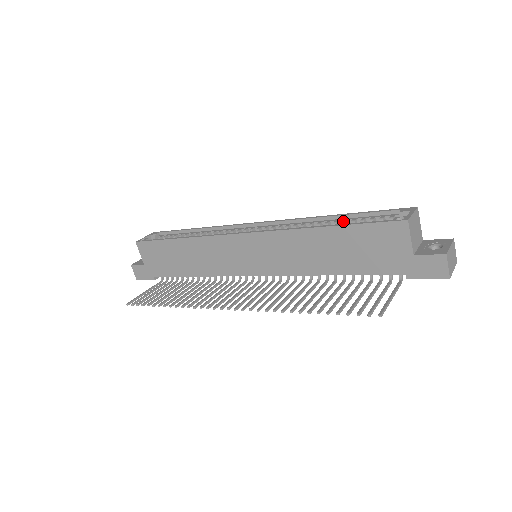
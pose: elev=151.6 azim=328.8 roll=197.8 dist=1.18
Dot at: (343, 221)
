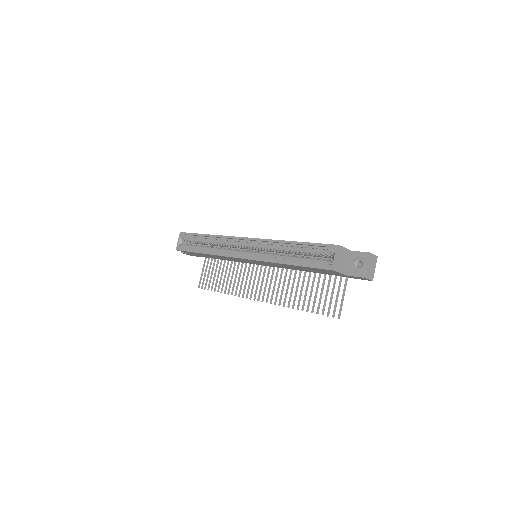
Dot at: (298, 250)
